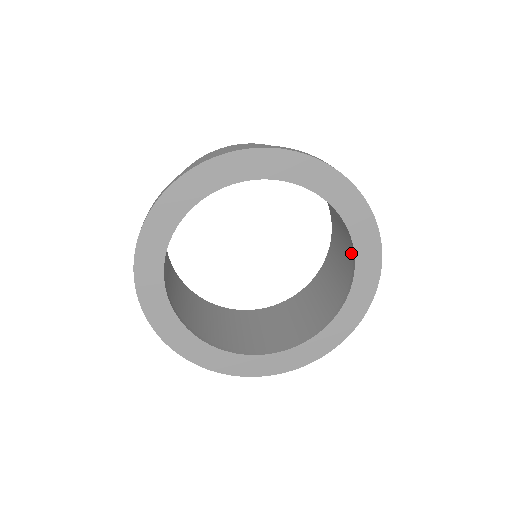
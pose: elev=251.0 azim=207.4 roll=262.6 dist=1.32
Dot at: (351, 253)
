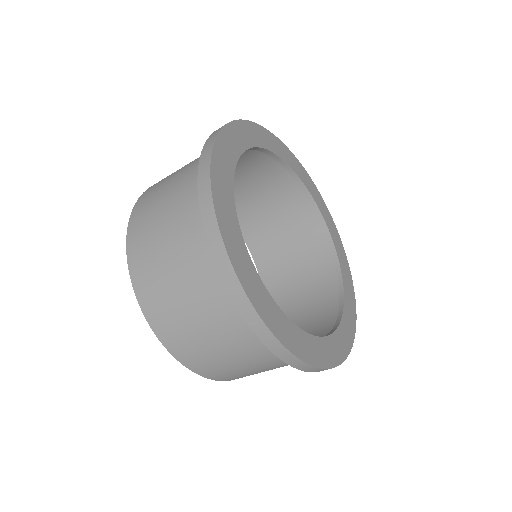
Dot at: (297, 219)
